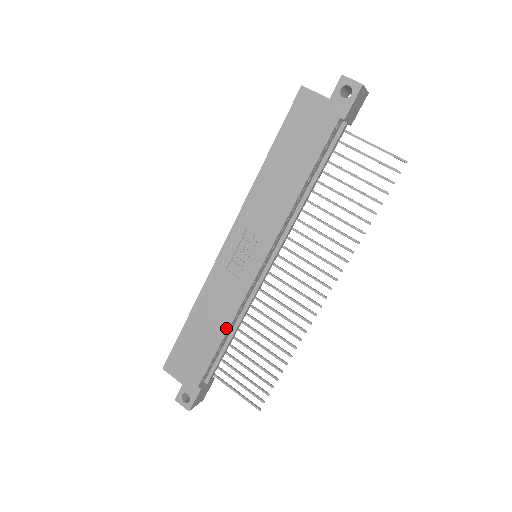
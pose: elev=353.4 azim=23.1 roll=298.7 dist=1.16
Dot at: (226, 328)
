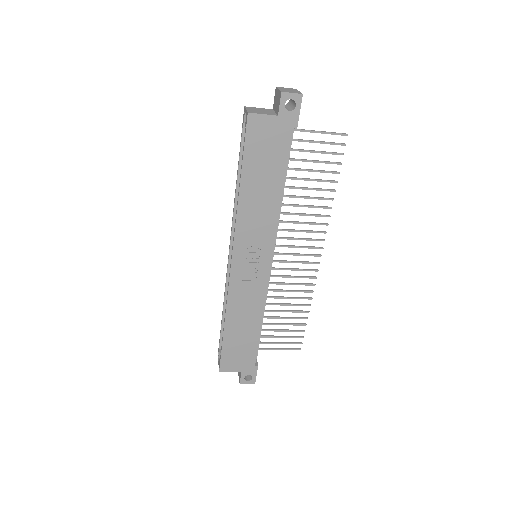
Dot at: (260, 319)
